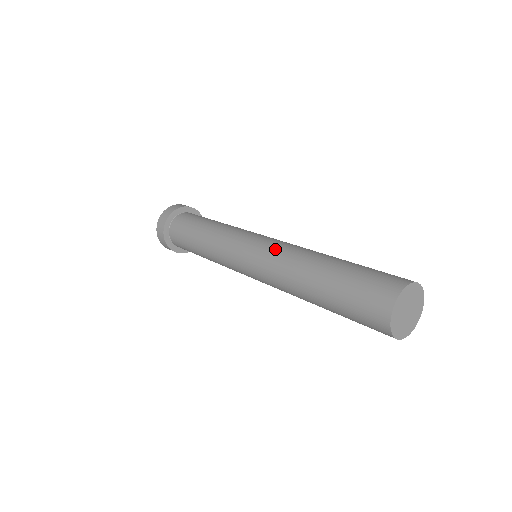
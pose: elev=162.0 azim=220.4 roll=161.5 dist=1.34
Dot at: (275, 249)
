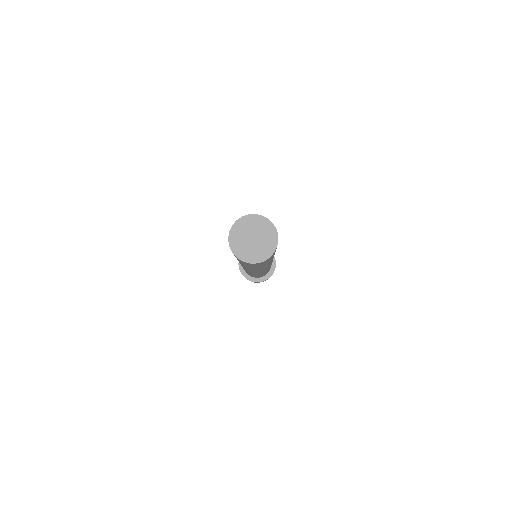
Dot at: occluded
